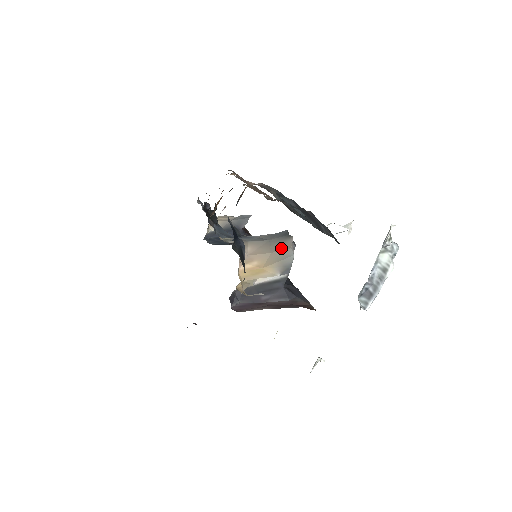
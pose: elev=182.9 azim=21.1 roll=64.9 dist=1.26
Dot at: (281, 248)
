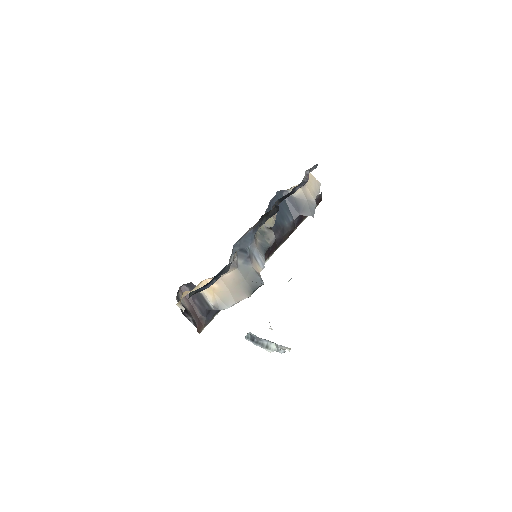
Dot at: (235, 295)
